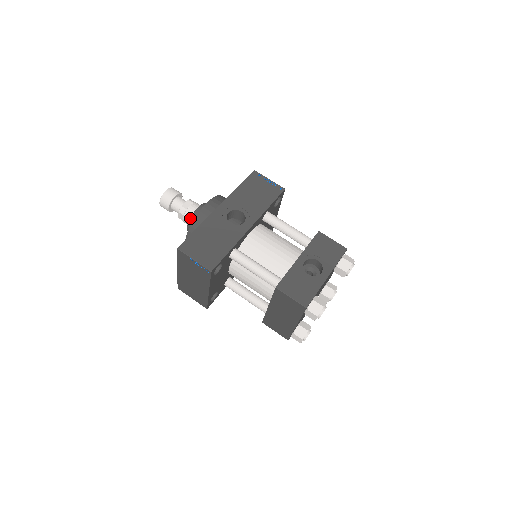
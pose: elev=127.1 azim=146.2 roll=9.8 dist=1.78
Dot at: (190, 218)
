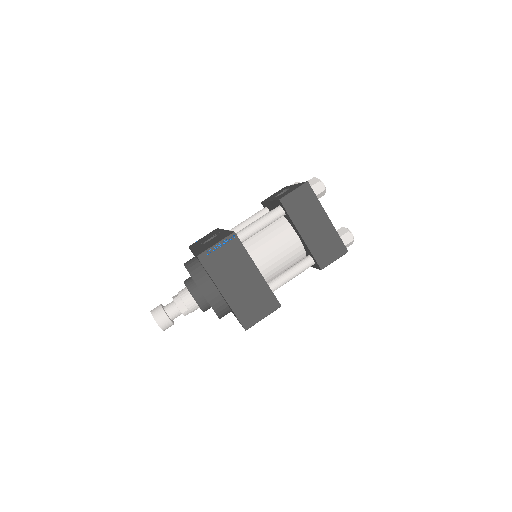
Dot at: (187, 288)
